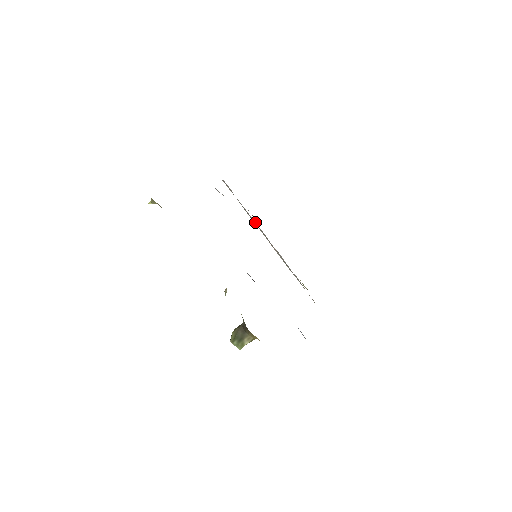
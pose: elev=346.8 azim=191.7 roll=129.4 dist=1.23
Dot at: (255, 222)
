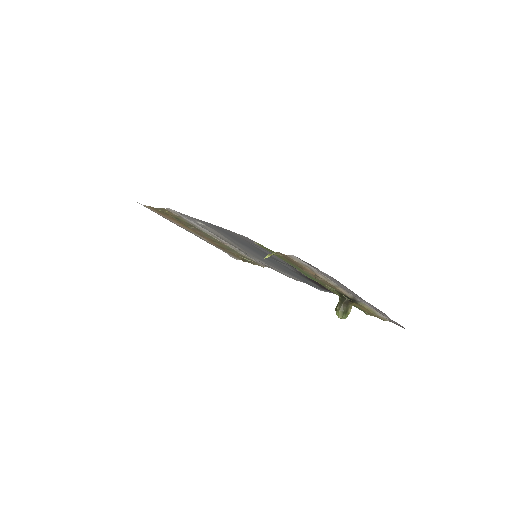
Dot at: (208, 231)
